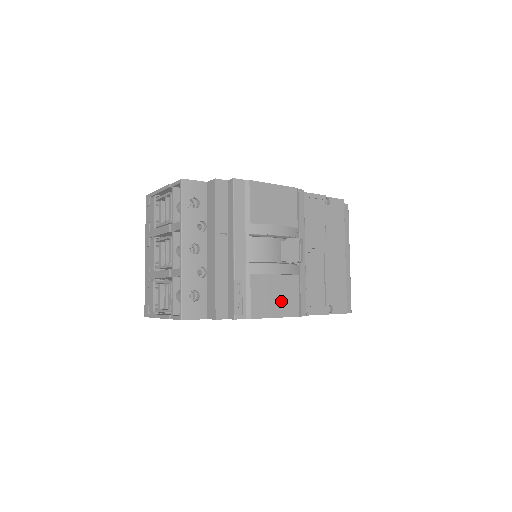
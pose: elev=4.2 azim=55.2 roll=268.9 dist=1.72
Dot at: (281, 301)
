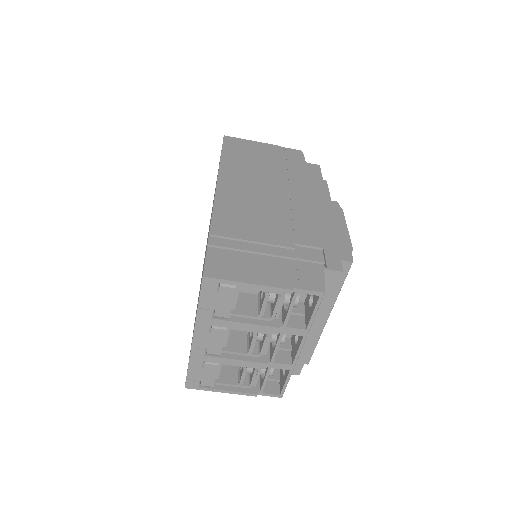
Dot at: occluded
